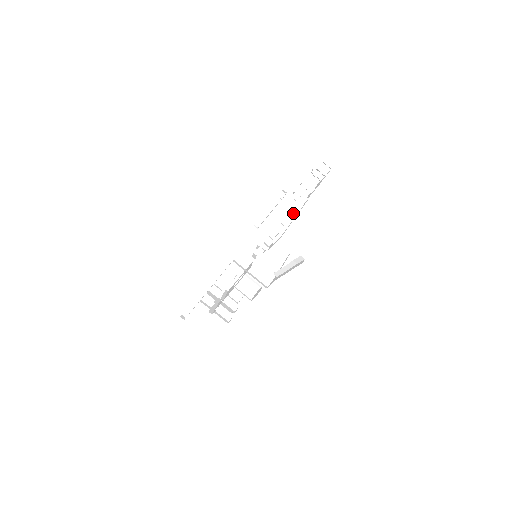
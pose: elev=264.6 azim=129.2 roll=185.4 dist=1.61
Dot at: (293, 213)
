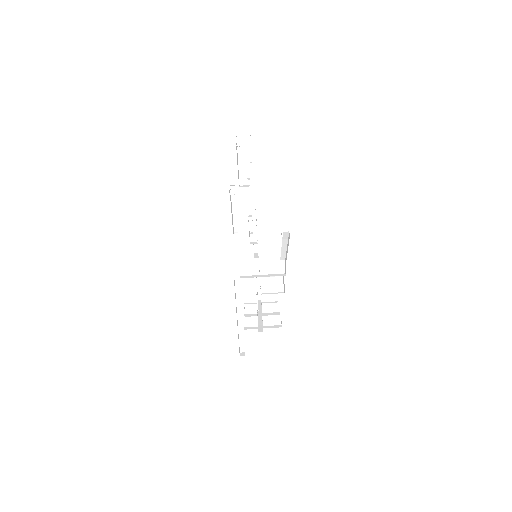
Dot at: occluded
